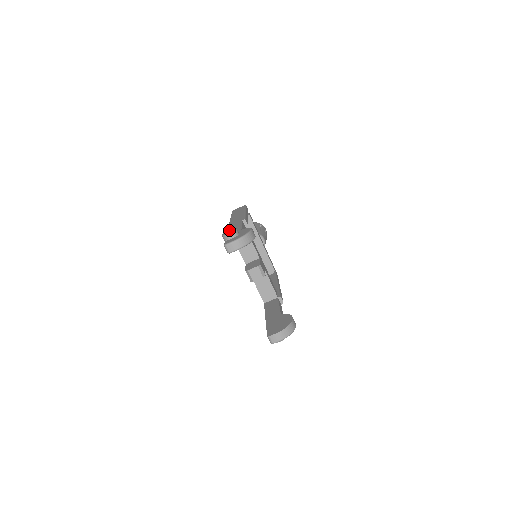
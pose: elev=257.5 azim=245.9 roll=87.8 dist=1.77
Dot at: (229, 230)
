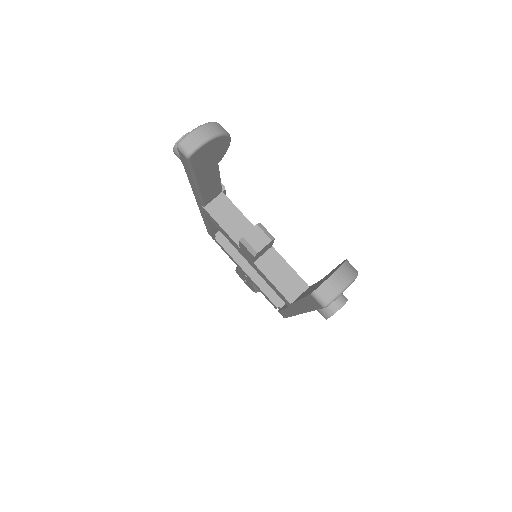
Dot at: occluded
